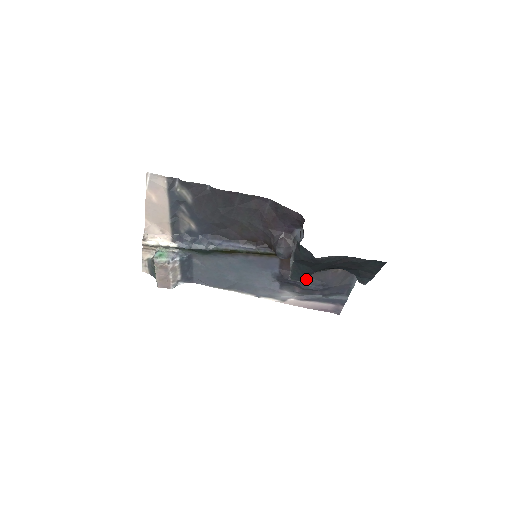
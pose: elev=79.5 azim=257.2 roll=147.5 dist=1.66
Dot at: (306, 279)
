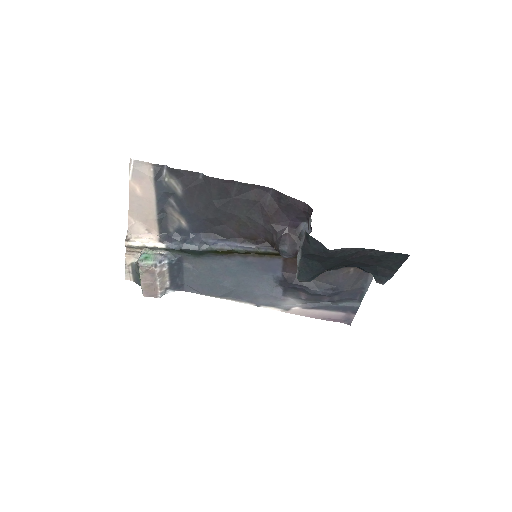
Dot at: (313, 282)
